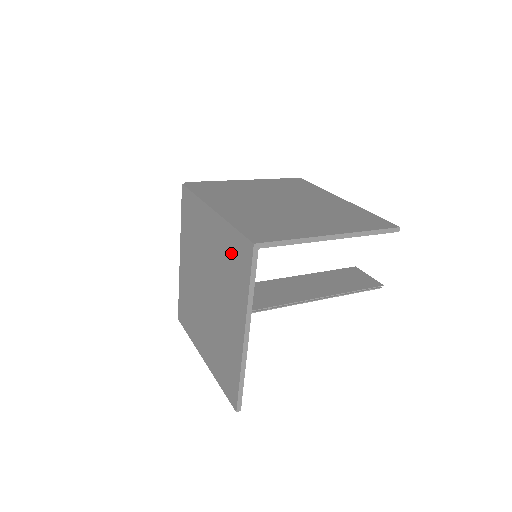
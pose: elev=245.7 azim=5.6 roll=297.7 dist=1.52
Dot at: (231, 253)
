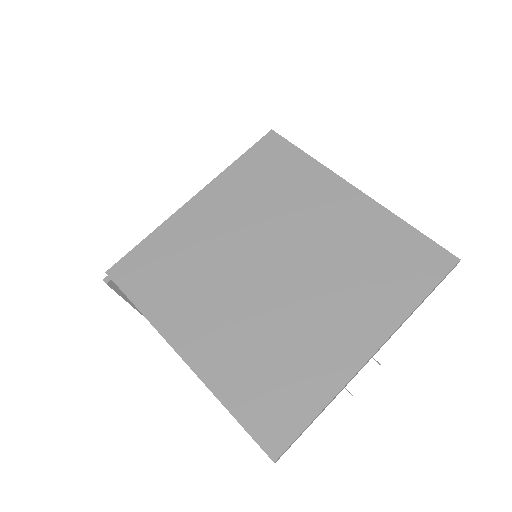
Dot at: (259, 175)
